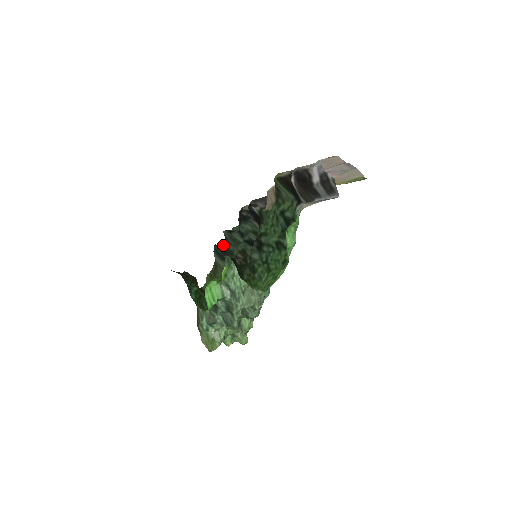
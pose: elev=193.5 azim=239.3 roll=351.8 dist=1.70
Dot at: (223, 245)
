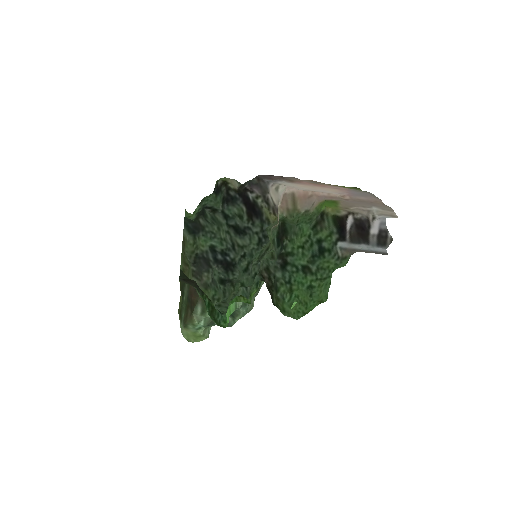
Dot at: (185, 211)
